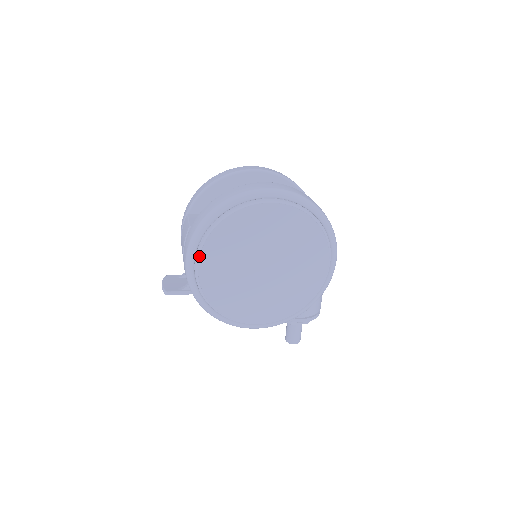
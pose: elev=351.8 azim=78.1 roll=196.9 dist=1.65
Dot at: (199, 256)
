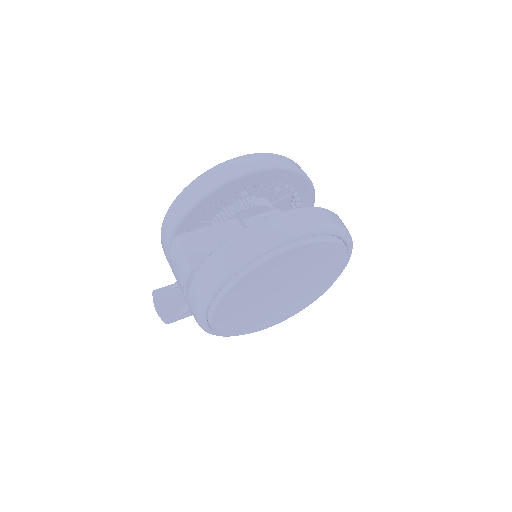
Dot at: (214, 309)
